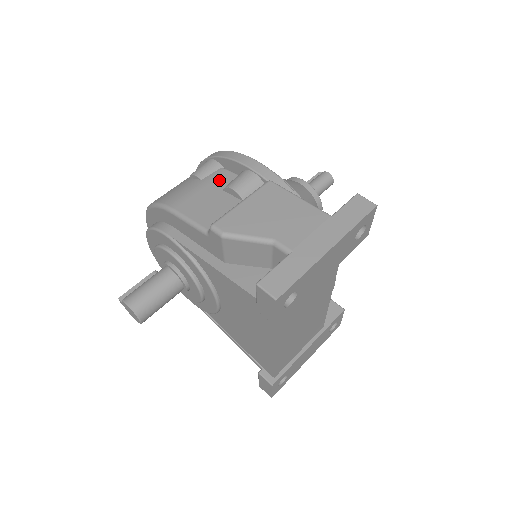
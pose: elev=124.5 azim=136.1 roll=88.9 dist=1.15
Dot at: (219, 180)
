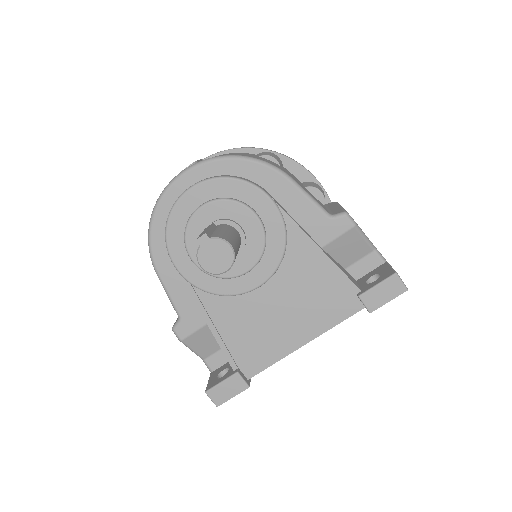
Dot at: occluded
